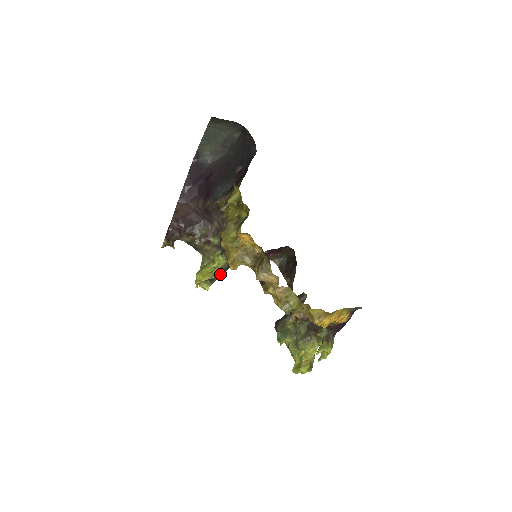
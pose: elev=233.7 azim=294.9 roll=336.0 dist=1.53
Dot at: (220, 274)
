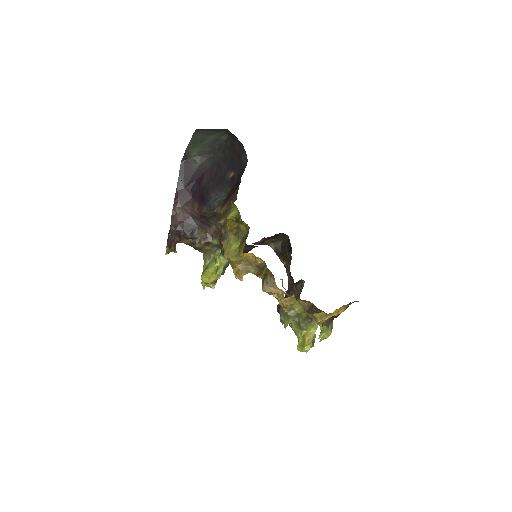
Dot at: (223, 271)
